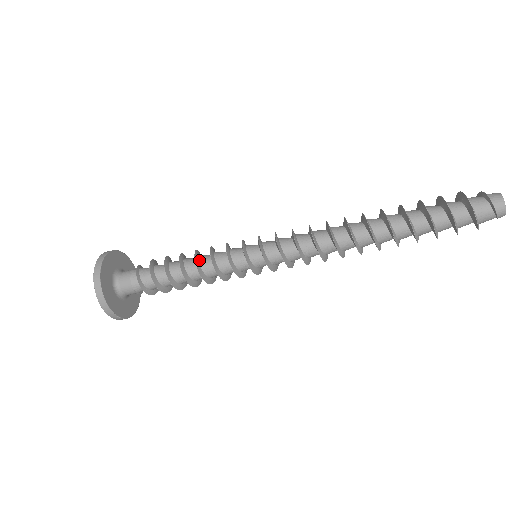
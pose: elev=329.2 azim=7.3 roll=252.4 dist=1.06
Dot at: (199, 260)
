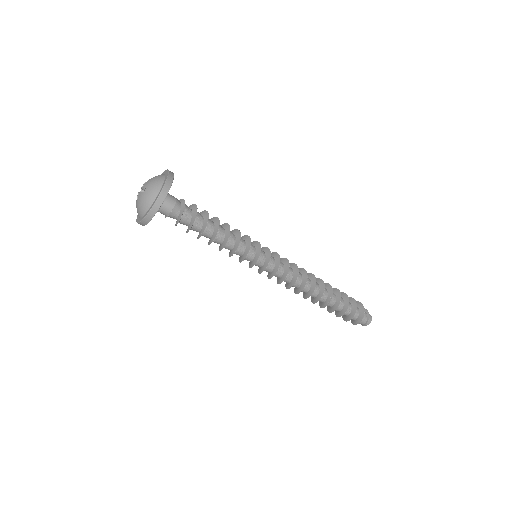
Dot at: (228, 229)
